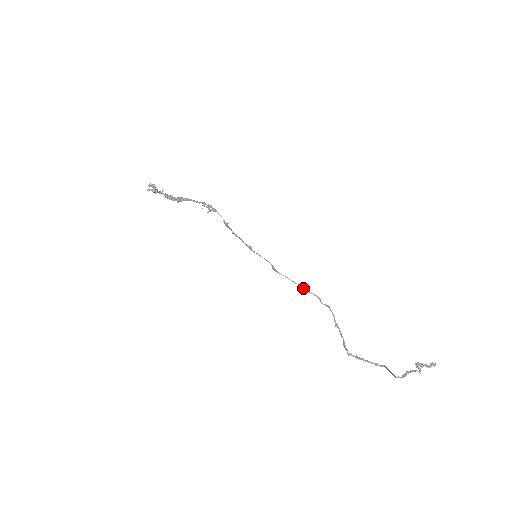
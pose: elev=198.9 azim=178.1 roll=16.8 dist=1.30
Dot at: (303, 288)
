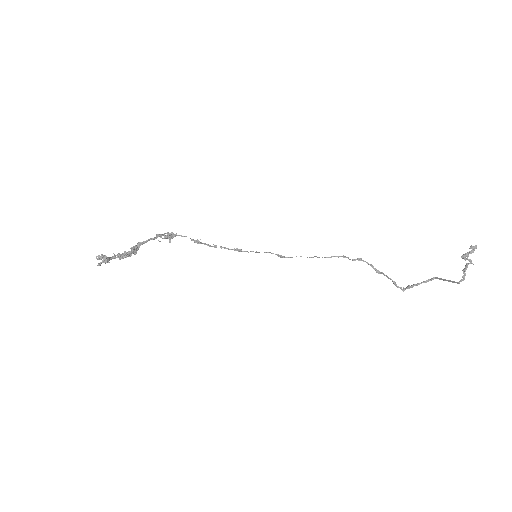
Dot at: occluded
